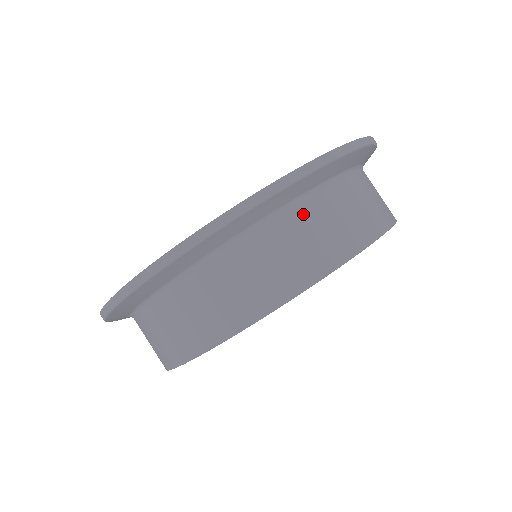
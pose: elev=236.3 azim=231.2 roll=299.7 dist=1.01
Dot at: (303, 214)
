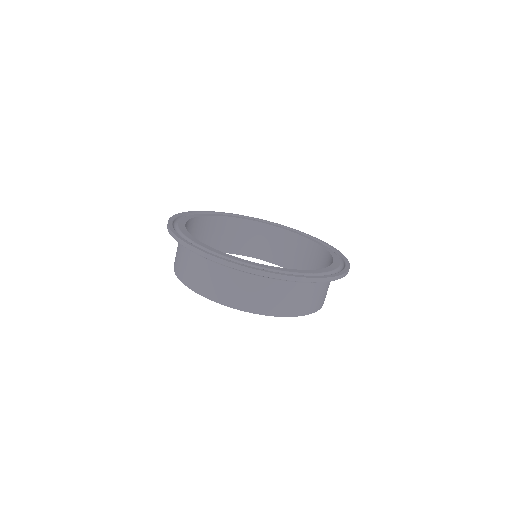
Dot at: (309, 288)
